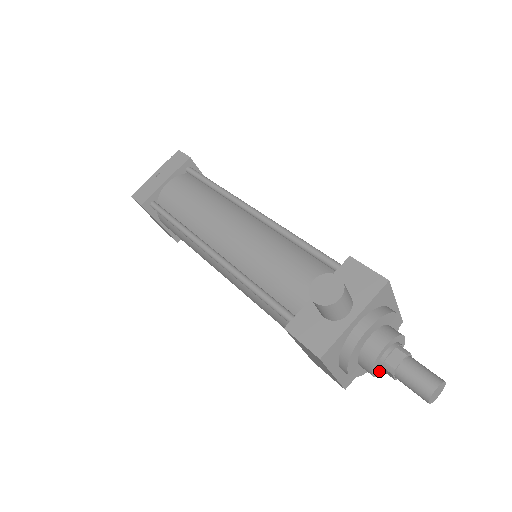
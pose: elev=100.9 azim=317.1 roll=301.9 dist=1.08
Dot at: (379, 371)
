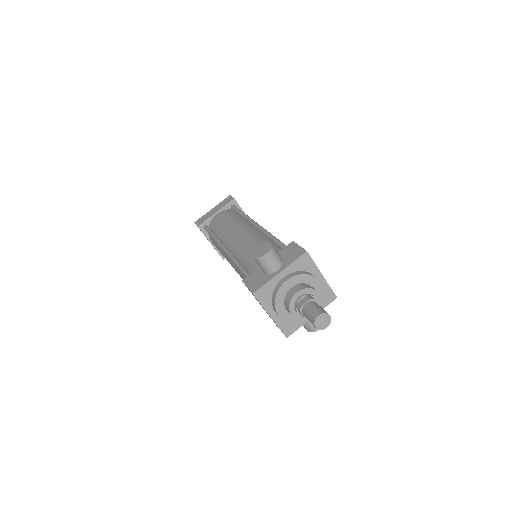
Dot at: (299, 315)
